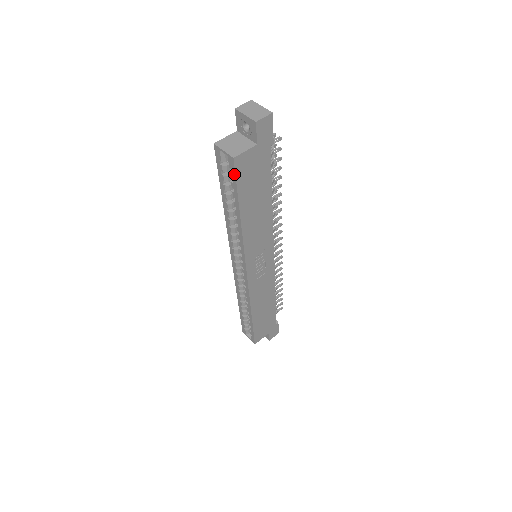
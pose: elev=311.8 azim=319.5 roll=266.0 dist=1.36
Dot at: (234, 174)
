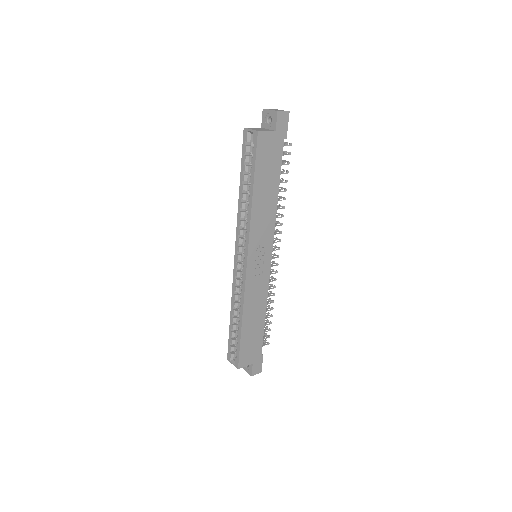
Dot at: (256, 147)
